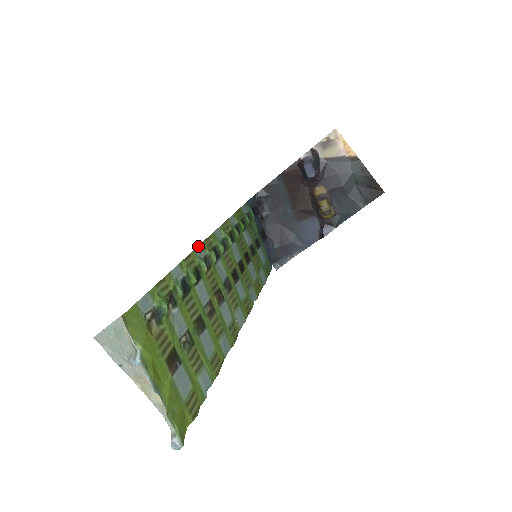
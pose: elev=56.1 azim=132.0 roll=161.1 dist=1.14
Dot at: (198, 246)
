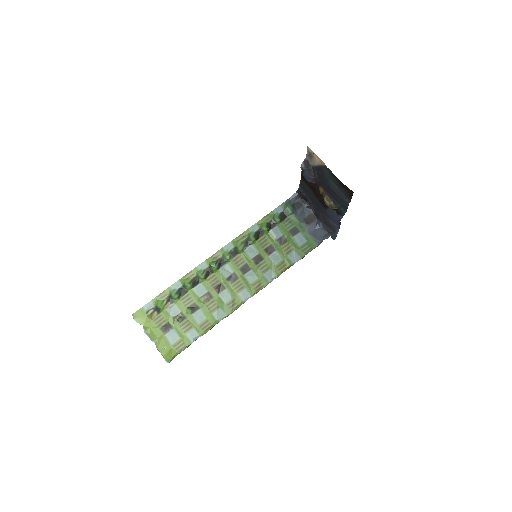
Dot at: (201, 264)
